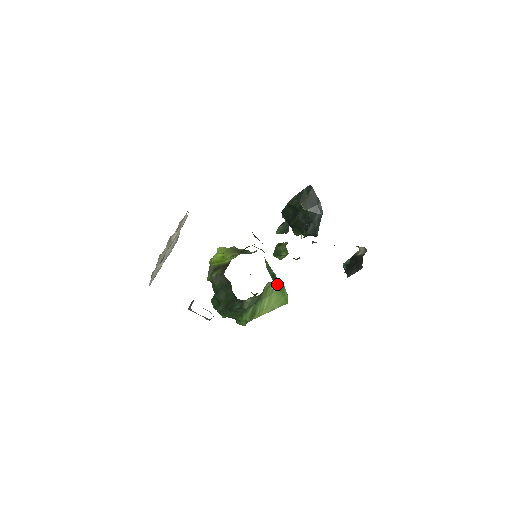
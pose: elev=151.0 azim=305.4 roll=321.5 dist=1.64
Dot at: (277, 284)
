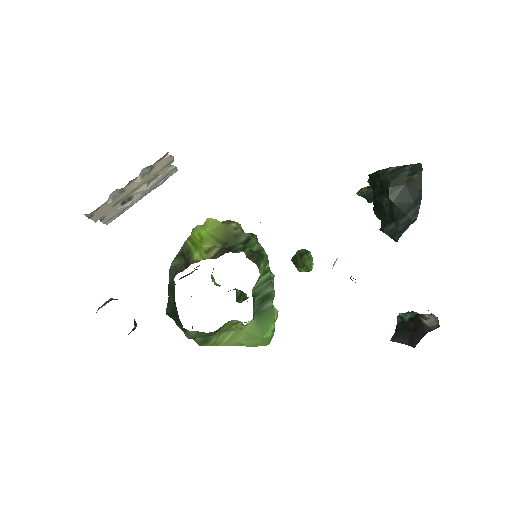
Dot at: (260, 316)
